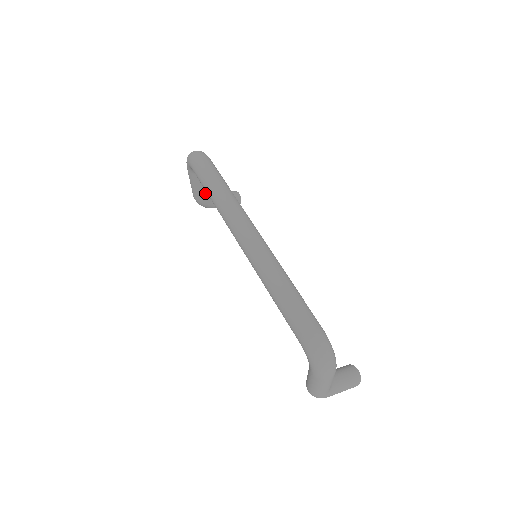
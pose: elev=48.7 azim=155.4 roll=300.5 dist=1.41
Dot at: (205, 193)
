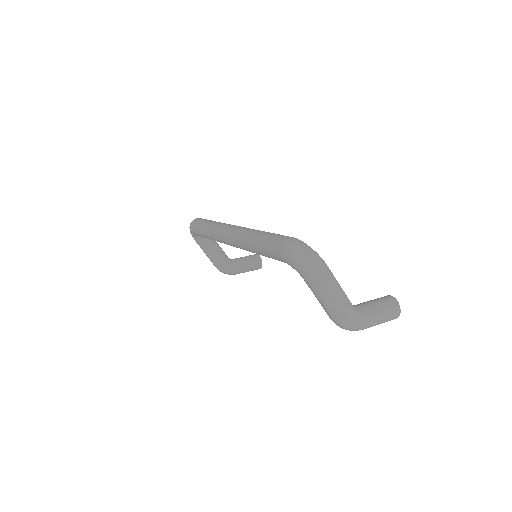
Dot at: (221, 258)
